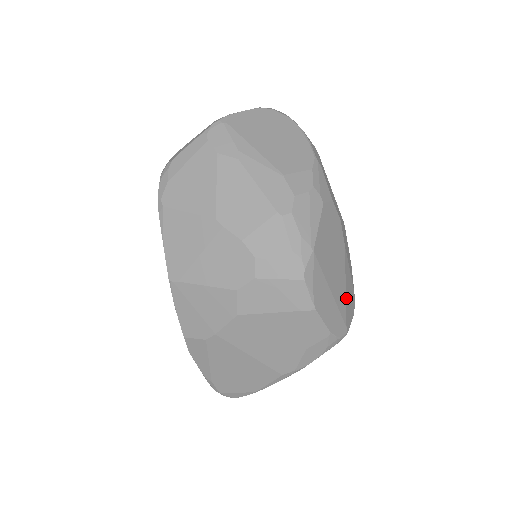
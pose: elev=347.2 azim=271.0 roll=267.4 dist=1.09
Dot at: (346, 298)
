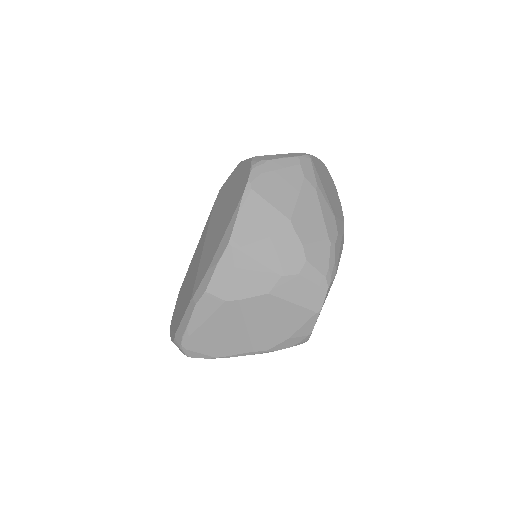
Dot at: occluded
